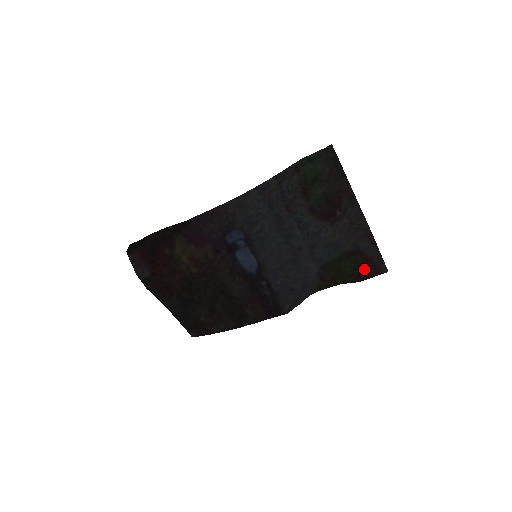
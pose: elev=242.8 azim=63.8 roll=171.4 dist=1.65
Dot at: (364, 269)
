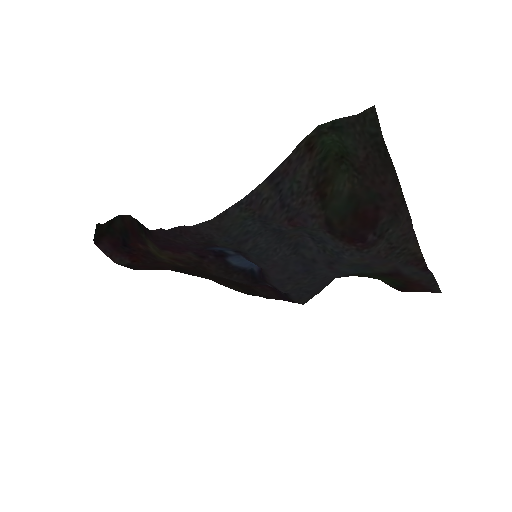
Dot at: (406, 287)
